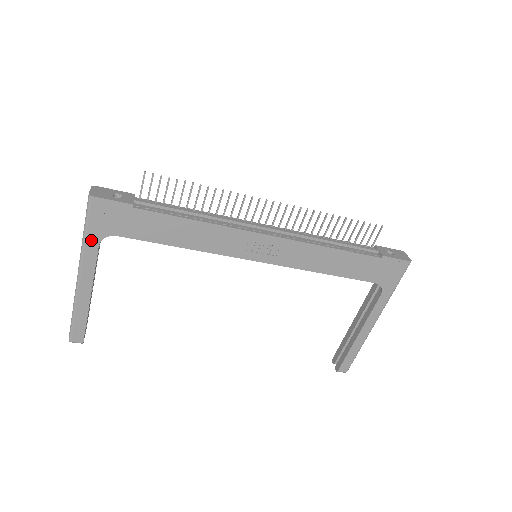
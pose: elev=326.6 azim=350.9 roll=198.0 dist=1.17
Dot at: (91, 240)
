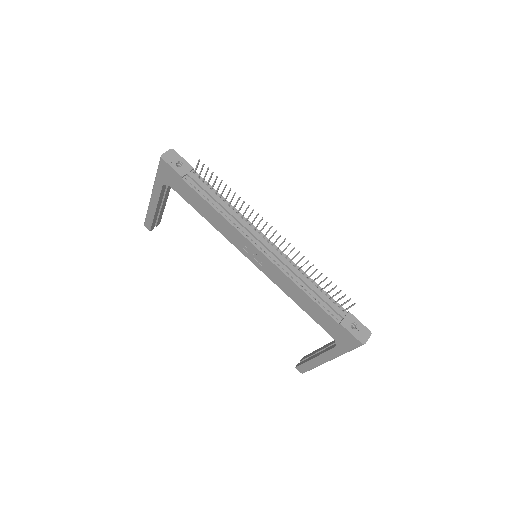
Dot at: (159, 181)
